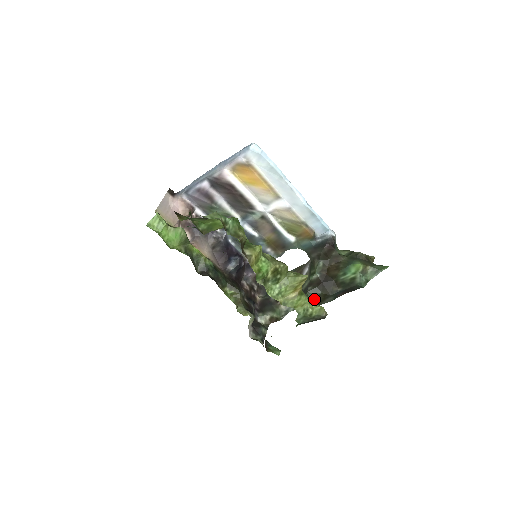
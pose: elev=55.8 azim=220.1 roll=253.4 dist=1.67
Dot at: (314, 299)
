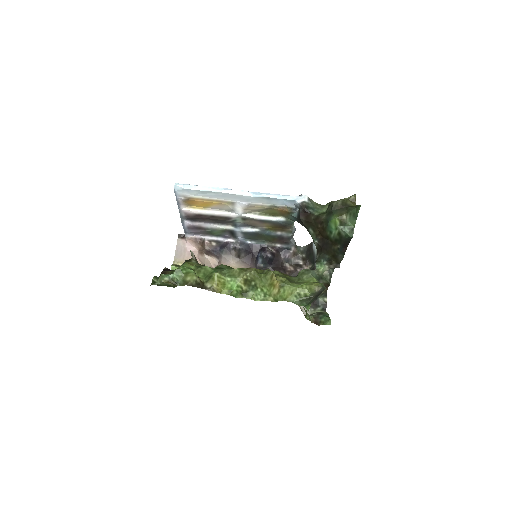
Dot at: (328, 263)
